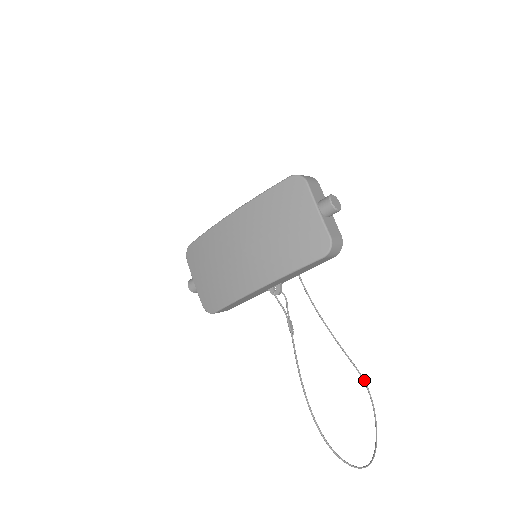
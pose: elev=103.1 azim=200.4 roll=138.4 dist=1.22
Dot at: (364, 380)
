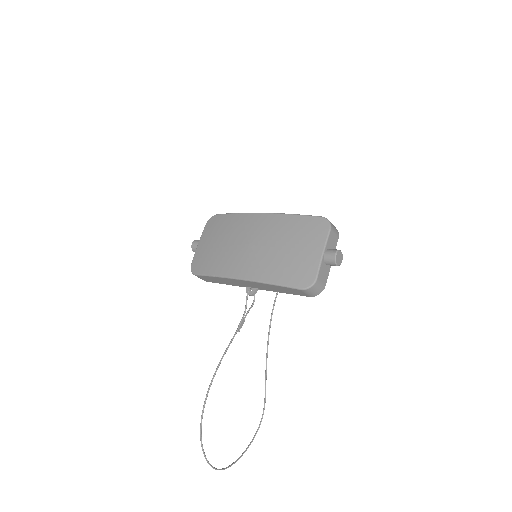
Dot at: occluded
